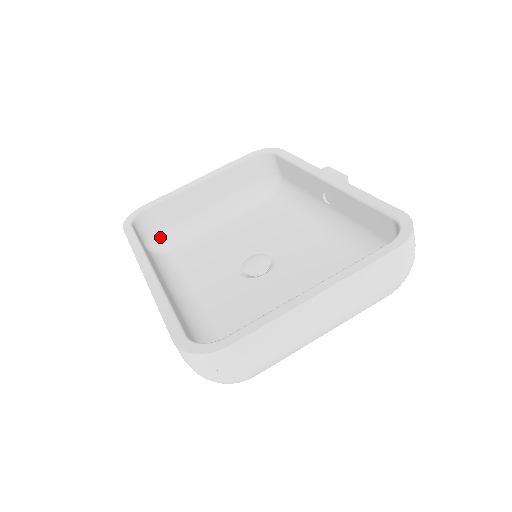
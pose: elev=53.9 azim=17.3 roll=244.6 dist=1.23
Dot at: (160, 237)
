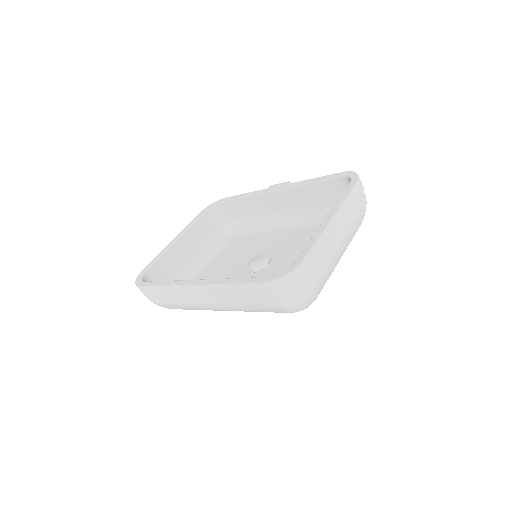
Dot at: occluded
